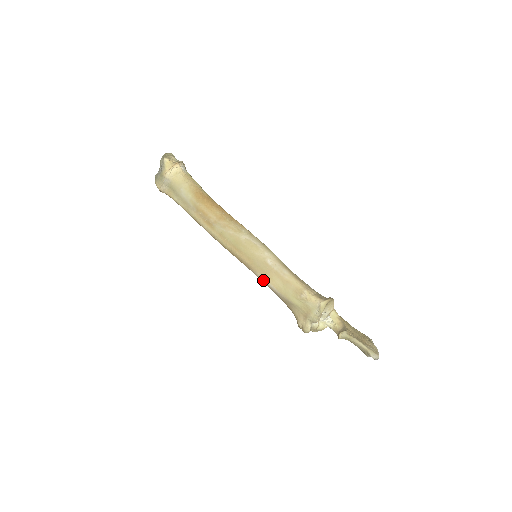
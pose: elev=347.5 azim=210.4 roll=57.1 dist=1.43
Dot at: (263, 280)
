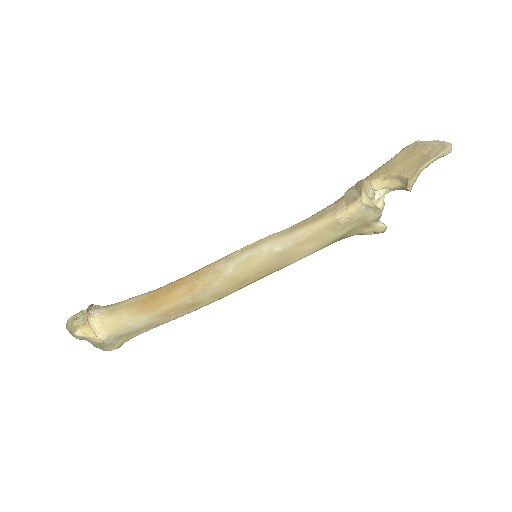
Dot at: occluded
